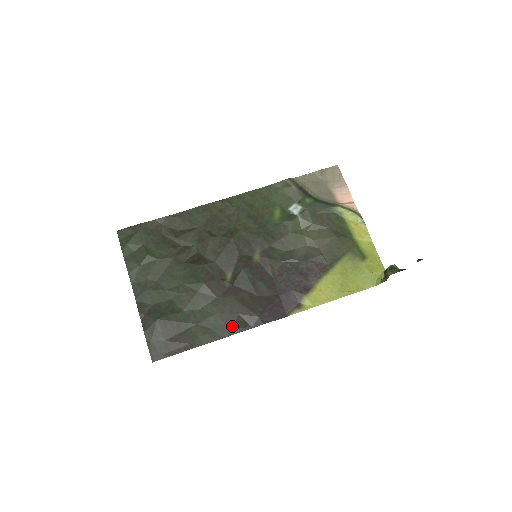
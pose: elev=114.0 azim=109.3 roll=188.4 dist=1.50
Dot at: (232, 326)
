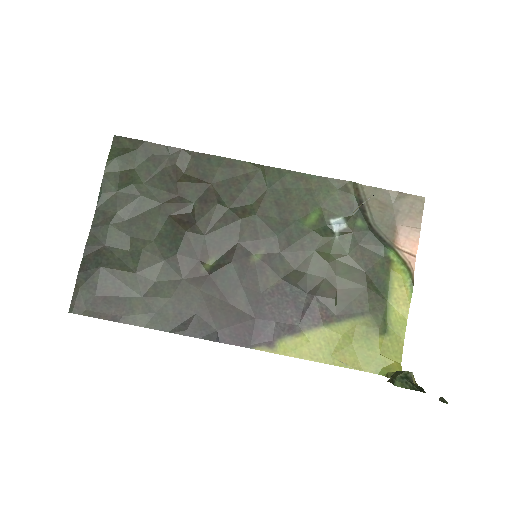
Dot at: (180, 323)
